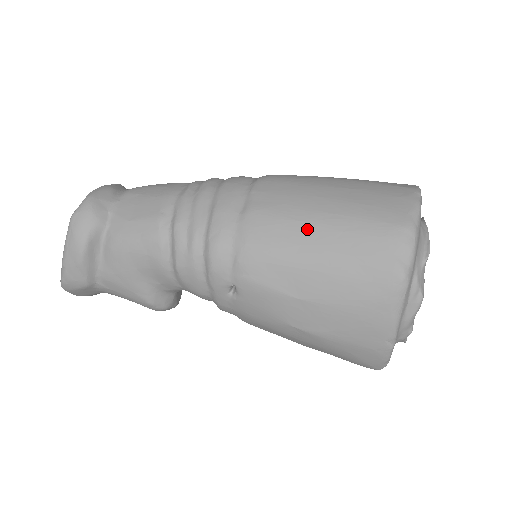
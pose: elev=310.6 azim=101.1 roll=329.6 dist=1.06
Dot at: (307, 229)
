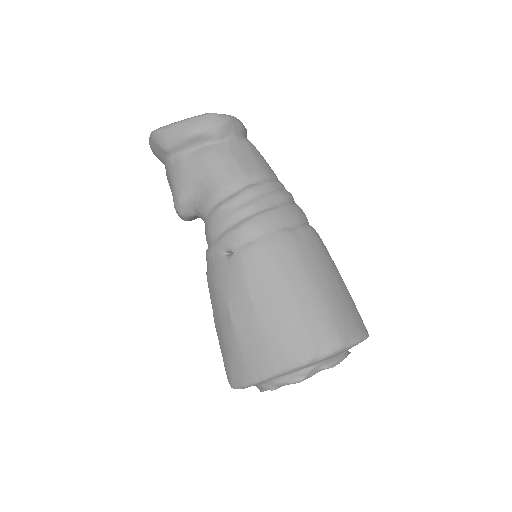
Dot at: (301, 278)
